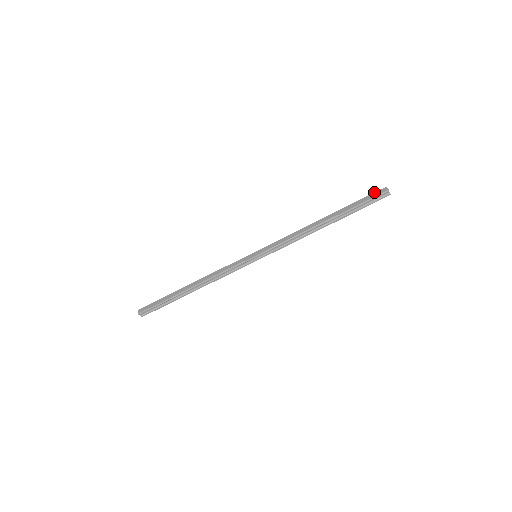
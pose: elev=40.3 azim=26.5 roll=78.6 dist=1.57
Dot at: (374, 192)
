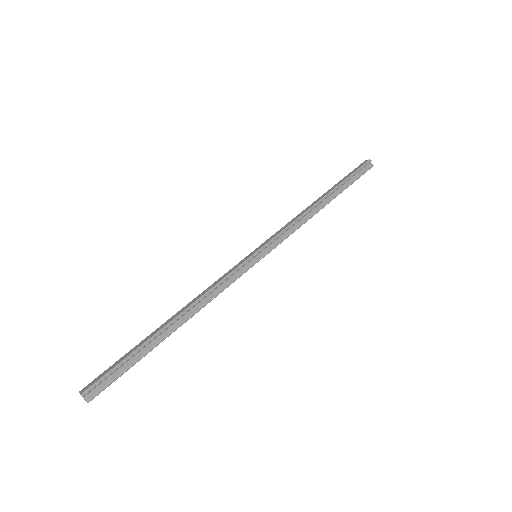
Dot at: (357, 167)
